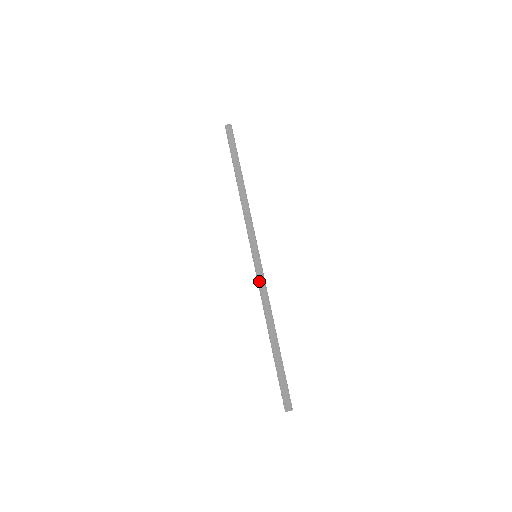
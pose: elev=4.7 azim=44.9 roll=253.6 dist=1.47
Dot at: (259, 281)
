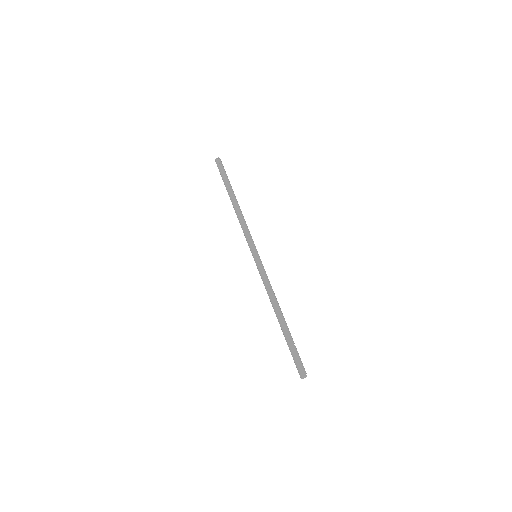
Dot at: (261, 275)
